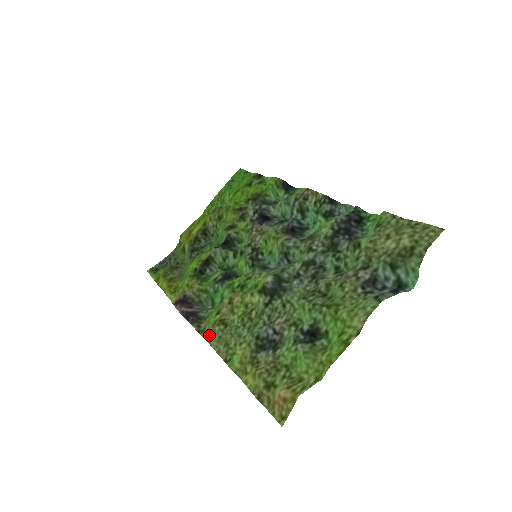
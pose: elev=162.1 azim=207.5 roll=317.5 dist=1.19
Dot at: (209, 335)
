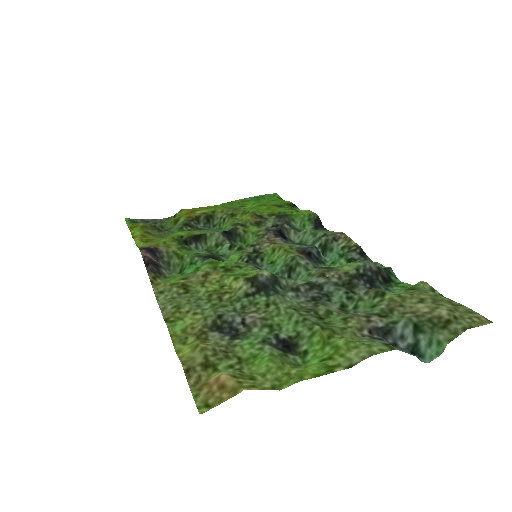
Dot at: (162, 290)
